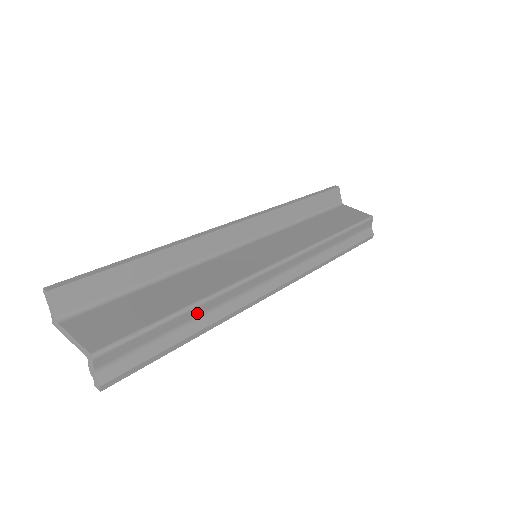
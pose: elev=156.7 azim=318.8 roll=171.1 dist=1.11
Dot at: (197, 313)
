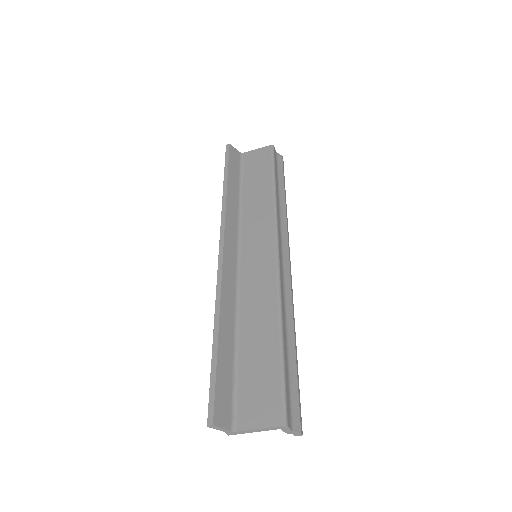
Dot at: (285, 333)
